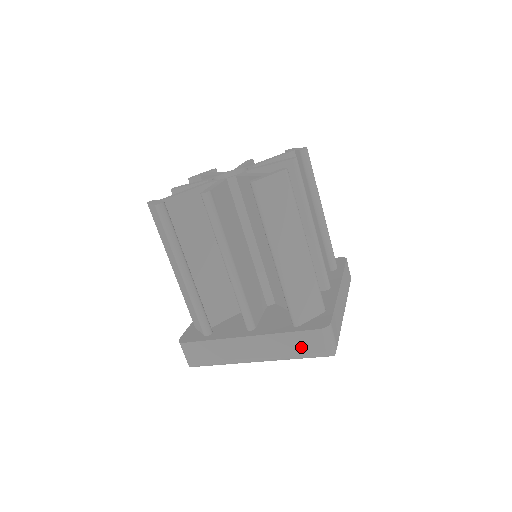
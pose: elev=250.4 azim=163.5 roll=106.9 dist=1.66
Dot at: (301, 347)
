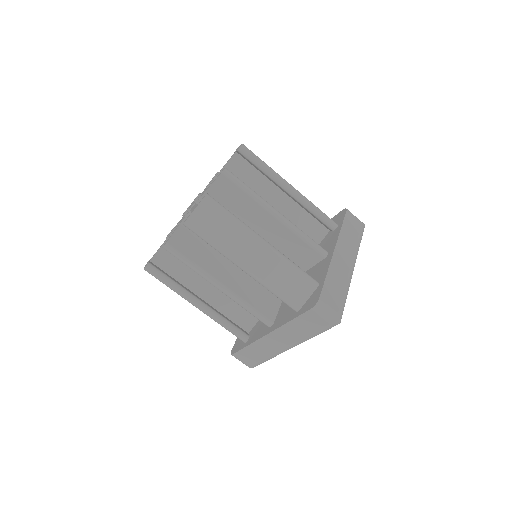
Dot at: (309, 327)
